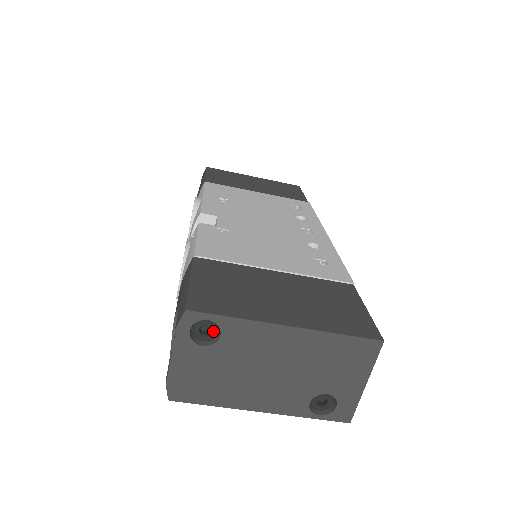
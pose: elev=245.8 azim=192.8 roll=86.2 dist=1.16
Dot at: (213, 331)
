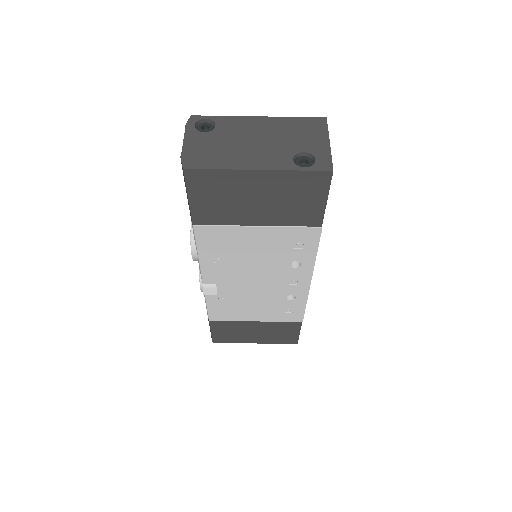
Dot at: (210, 127)
